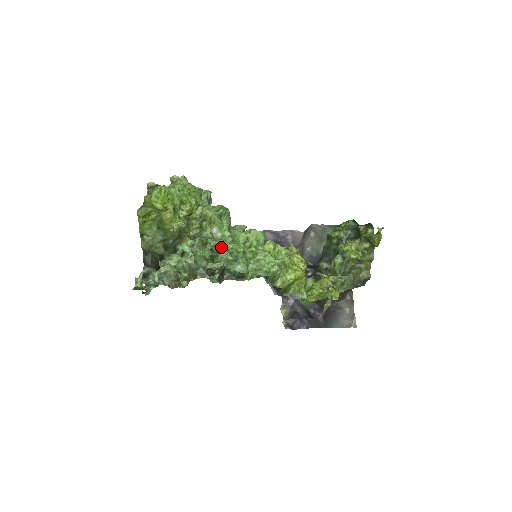
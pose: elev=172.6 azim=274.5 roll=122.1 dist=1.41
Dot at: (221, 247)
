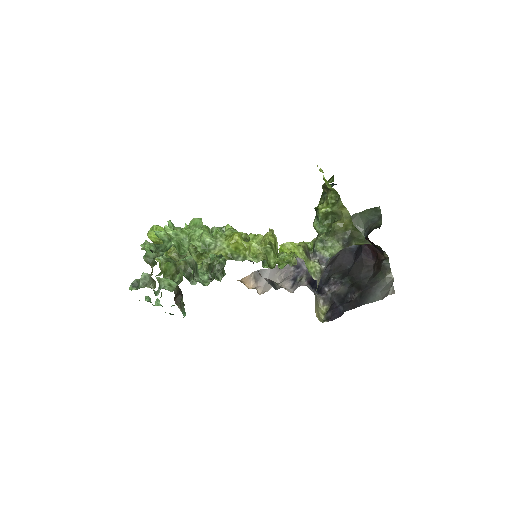
Dot at: (157, 236)
